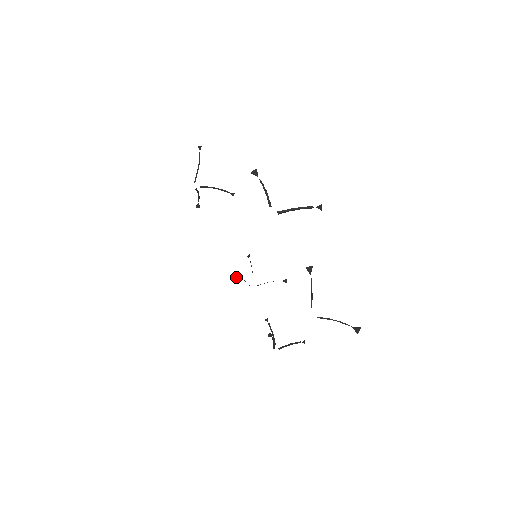
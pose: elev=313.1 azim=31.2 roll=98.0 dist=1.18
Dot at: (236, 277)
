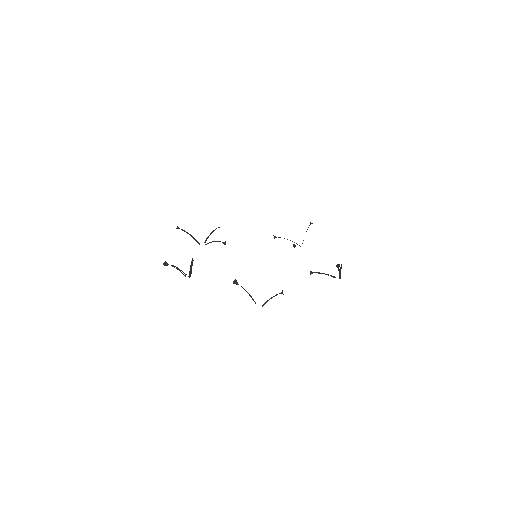
Dot at: (294, 246)
